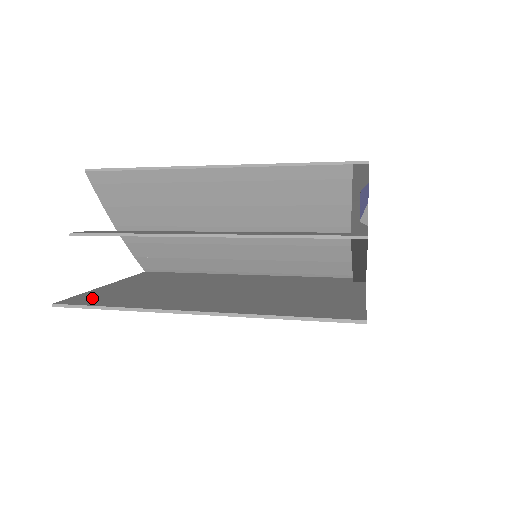
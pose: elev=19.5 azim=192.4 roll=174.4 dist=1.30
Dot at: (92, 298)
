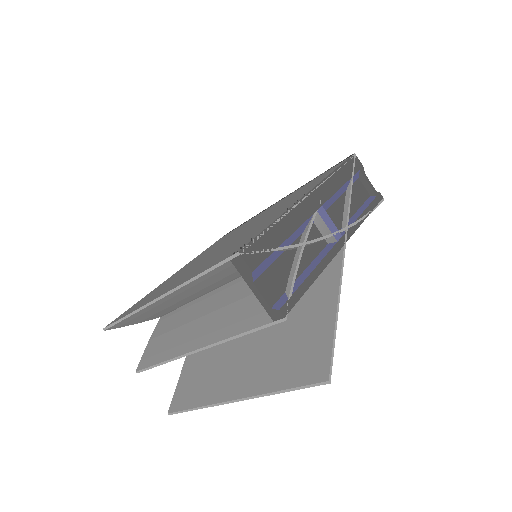
Dot at: (183, 392)
